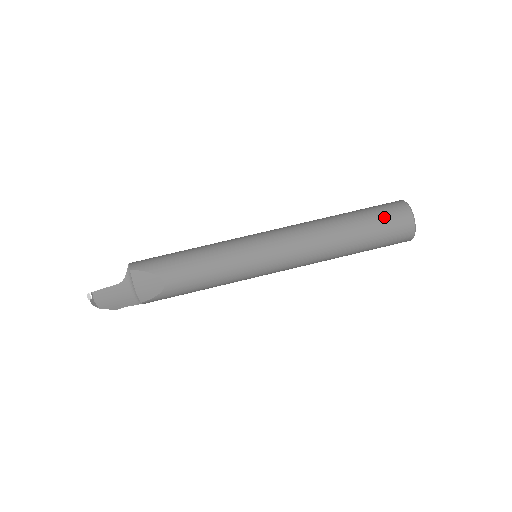
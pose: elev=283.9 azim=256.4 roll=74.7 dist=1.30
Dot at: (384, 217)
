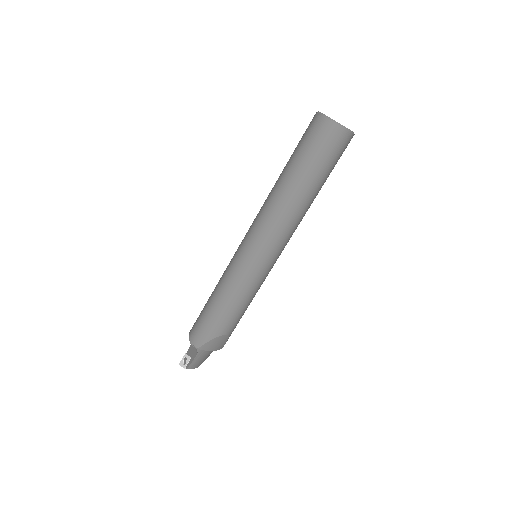
Dot at: (323, 152)
